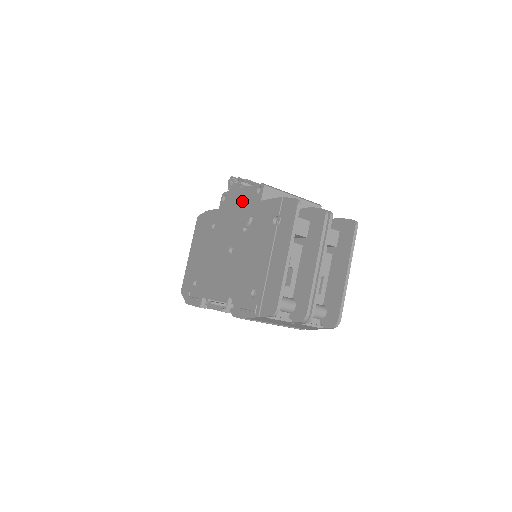
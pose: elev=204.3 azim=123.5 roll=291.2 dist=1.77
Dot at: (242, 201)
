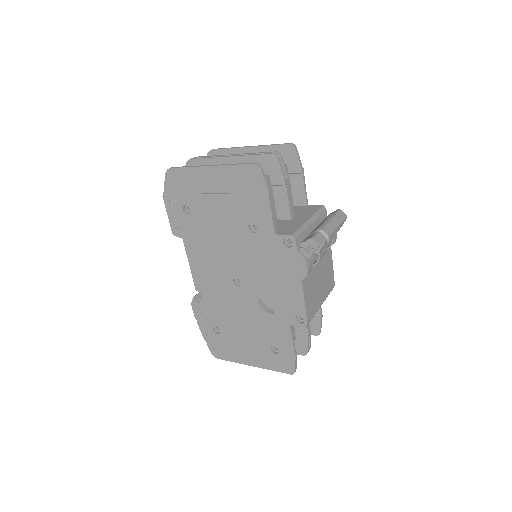
Dot at: (287, 290)
